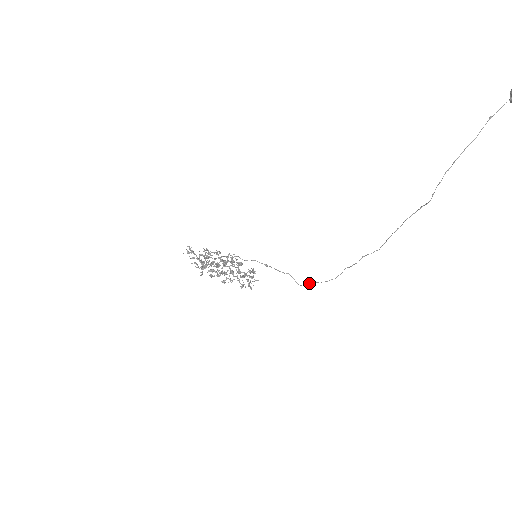
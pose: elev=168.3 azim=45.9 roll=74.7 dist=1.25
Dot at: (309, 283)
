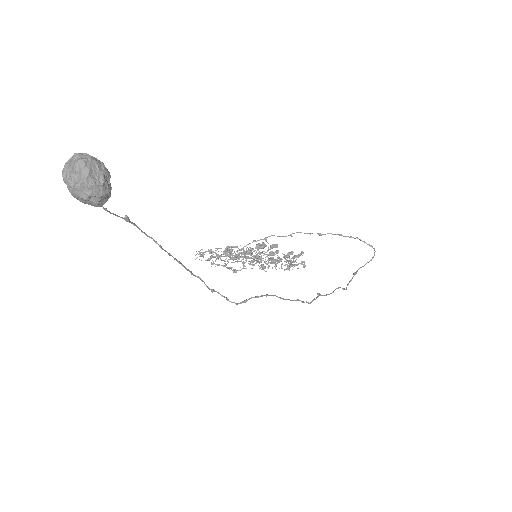
Dot at: (361, 267)
